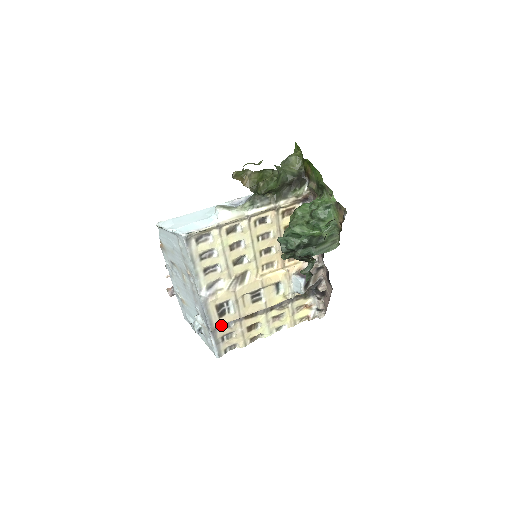
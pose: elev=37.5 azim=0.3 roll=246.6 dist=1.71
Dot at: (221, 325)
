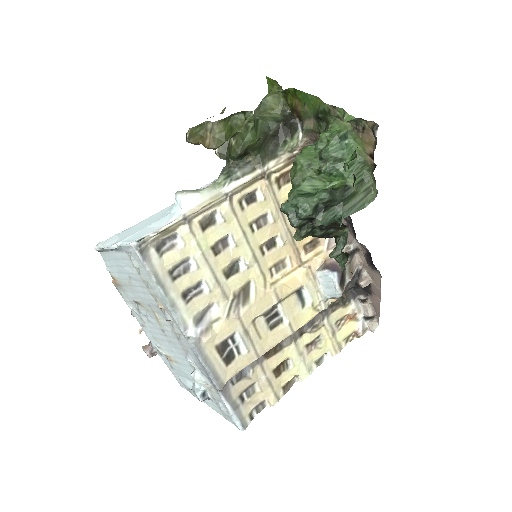
Dot at: (233, 377)
